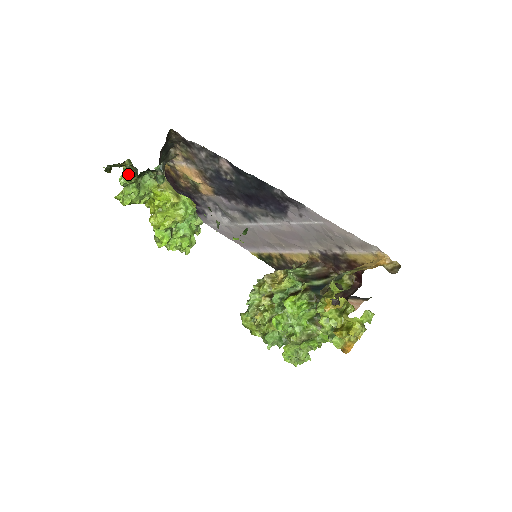
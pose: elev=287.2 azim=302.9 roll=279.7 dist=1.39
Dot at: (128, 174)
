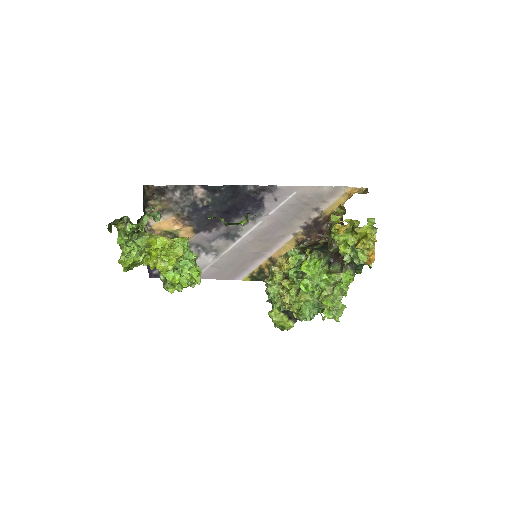
Dot at: (124, 232)
